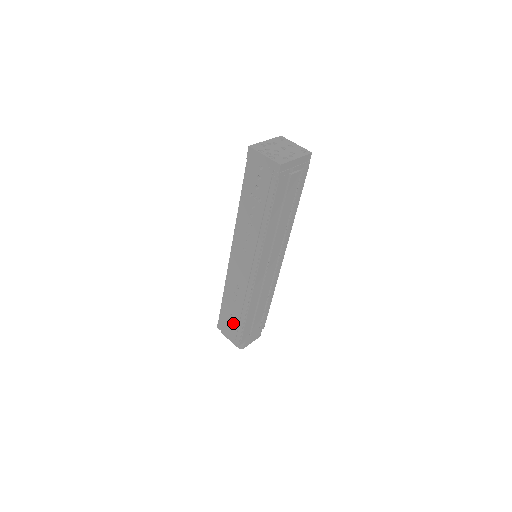
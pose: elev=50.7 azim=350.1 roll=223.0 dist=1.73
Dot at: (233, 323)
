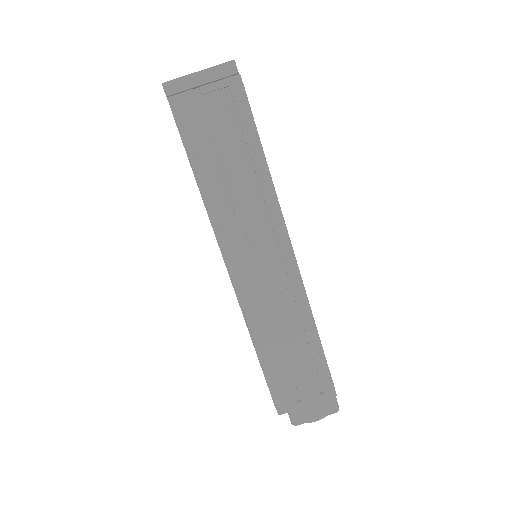
Dot at: occluded
